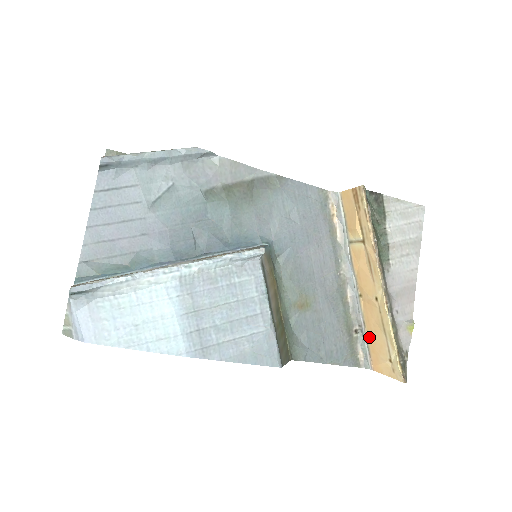
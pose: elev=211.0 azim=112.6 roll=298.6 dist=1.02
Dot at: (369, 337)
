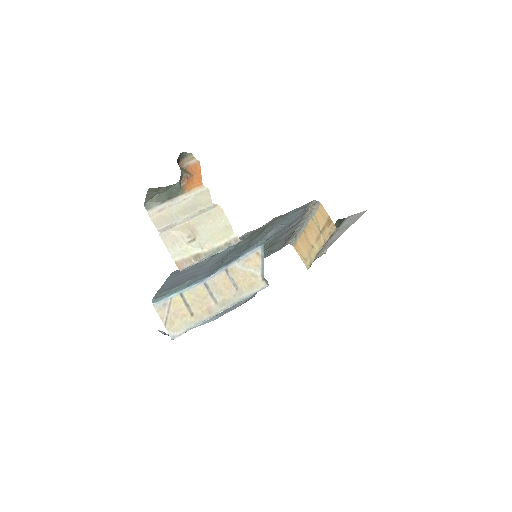
Dot at: (299, 242)
